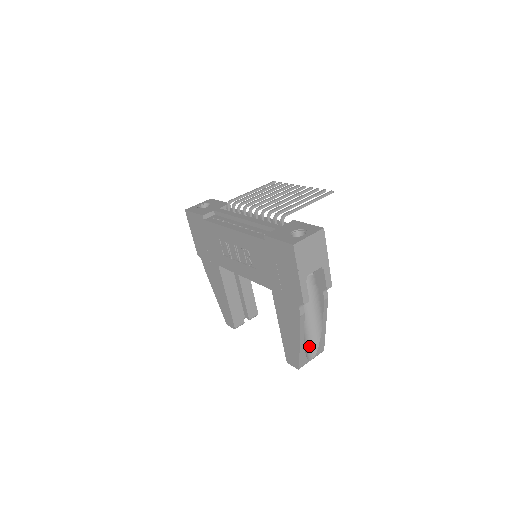
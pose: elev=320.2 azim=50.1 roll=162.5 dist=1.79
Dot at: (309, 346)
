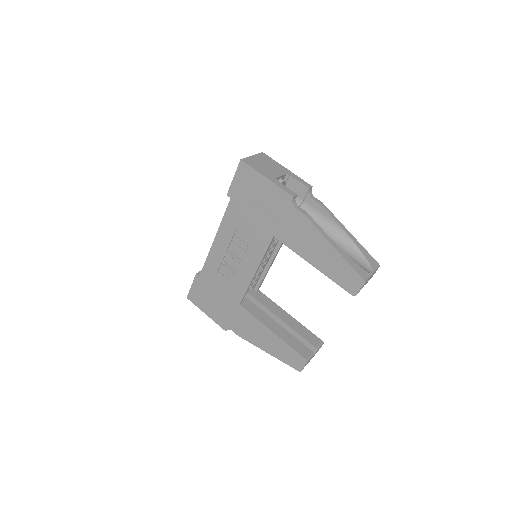
Dot at: (355, 261)
